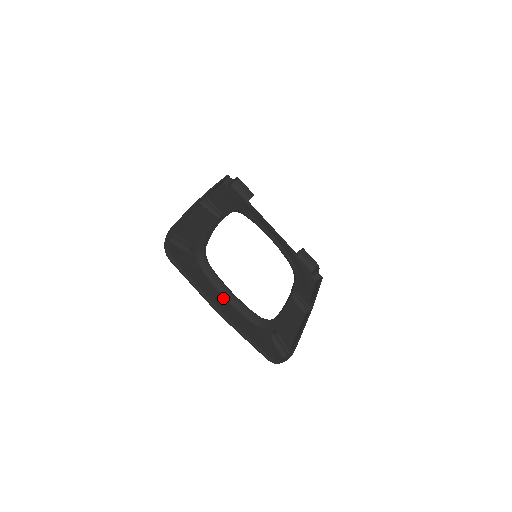
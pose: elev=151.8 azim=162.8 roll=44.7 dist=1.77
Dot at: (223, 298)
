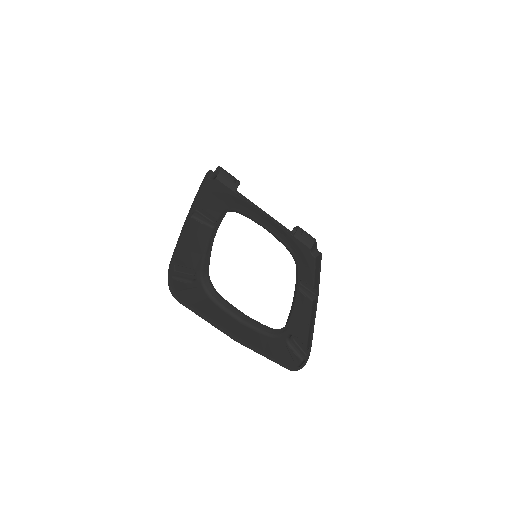
Dot at: (236, 321)
